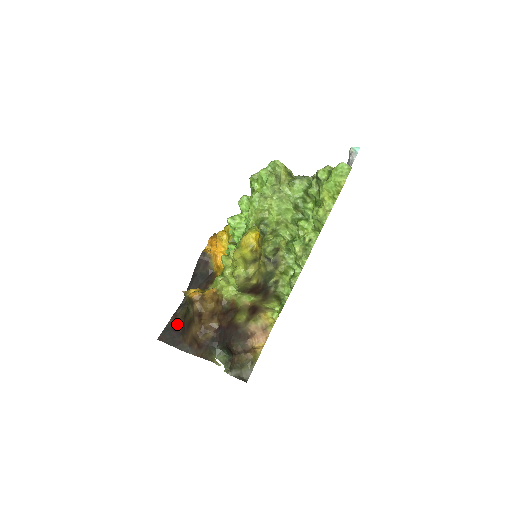
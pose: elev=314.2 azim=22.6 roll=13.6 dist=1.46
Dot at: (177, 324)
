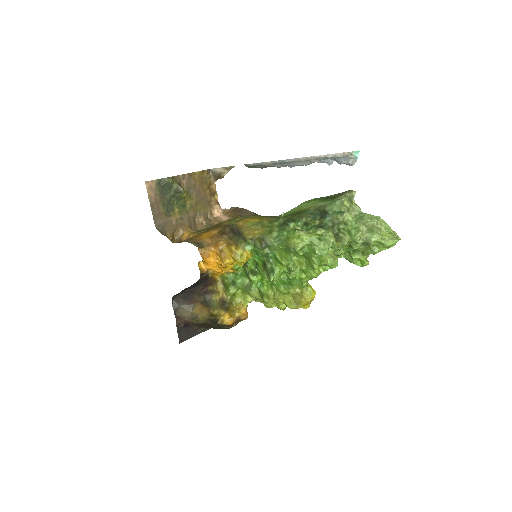
Dot at: (186, 323)
